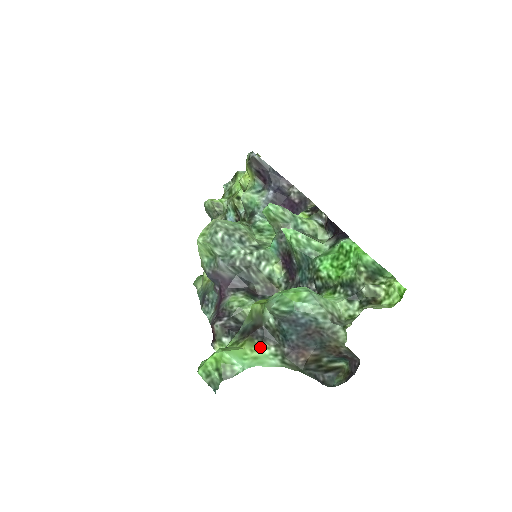
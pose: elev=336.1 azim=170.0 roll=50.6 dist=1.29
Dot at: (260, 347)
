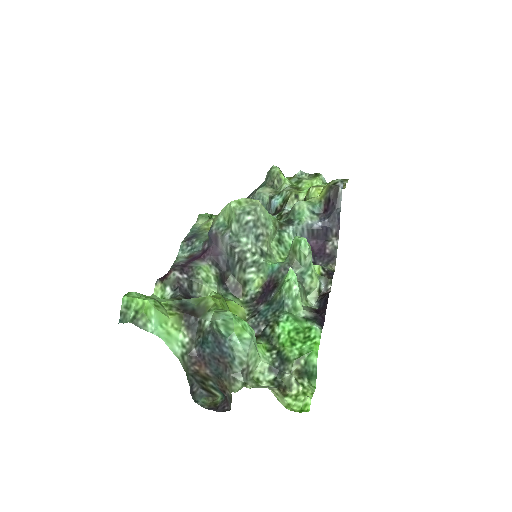
Dot at: (181, 329)
